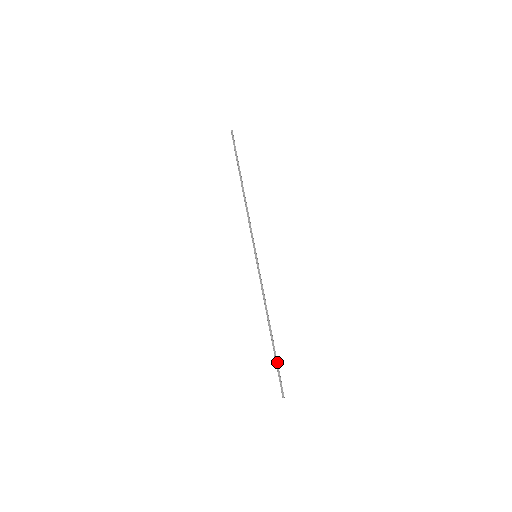
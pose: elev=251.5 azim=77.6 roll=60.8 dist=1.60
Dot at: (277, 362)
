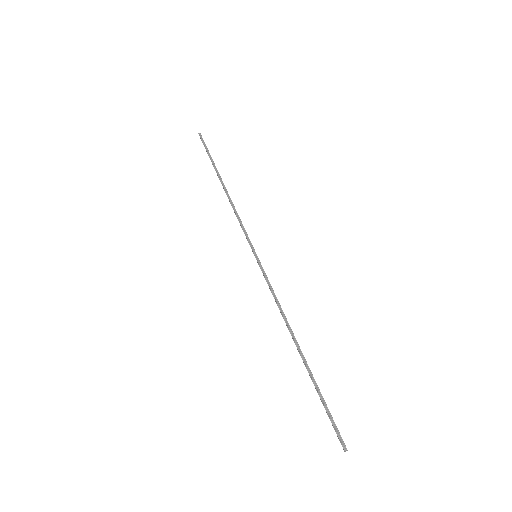
Dot at: (320, 393)
